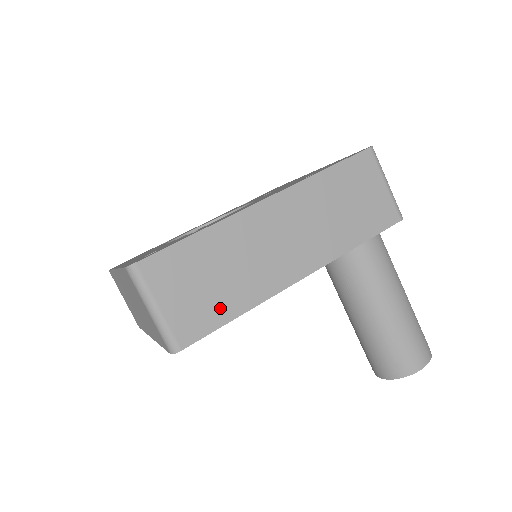
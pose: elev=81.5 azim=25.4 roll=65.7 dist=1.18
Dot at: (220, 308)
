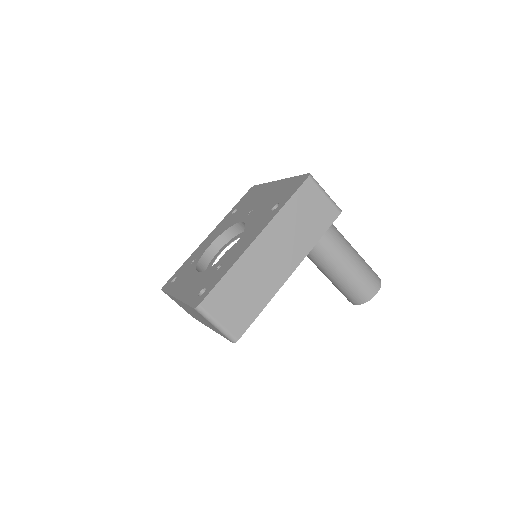
Dot at: (251, 310)
